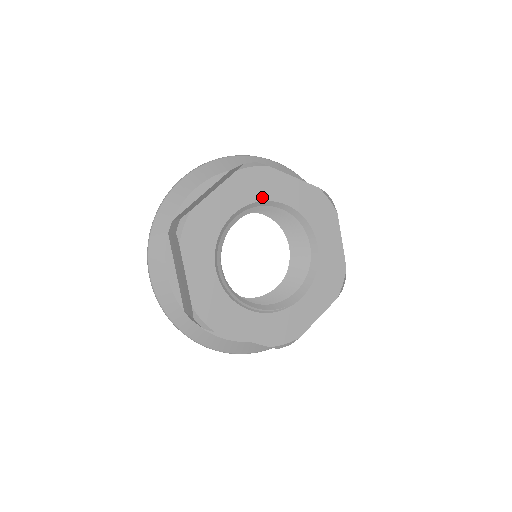
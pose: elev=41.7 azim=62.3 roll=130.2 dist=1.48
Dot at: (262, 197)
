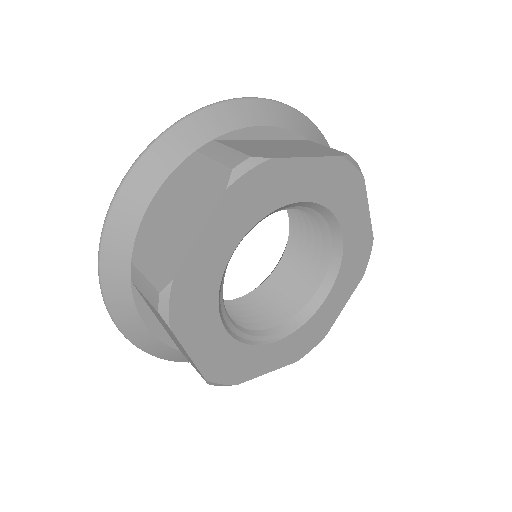
Dot at: (268, 208)
